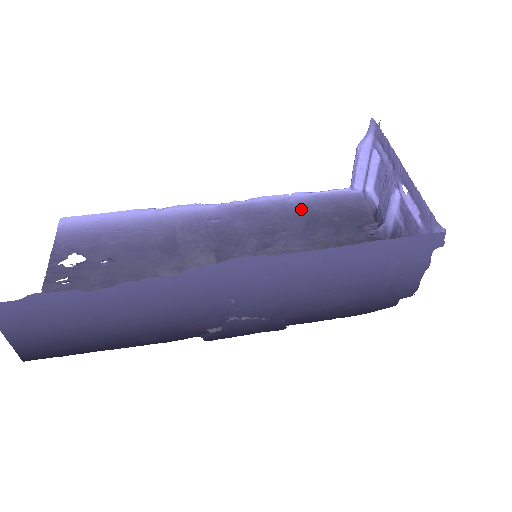
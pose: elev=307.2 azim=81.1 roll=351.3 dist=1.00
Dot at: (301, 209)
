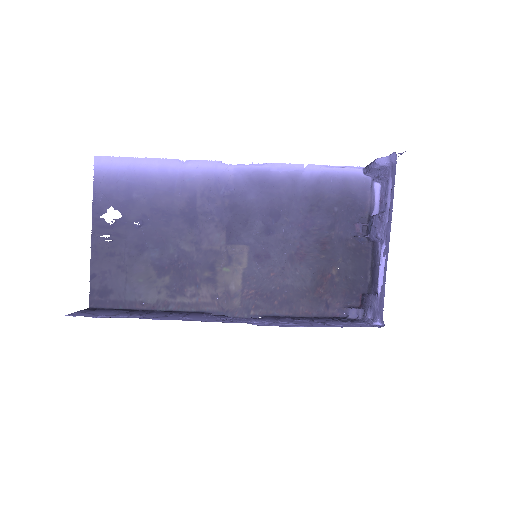
Dot at: (310, 190)
